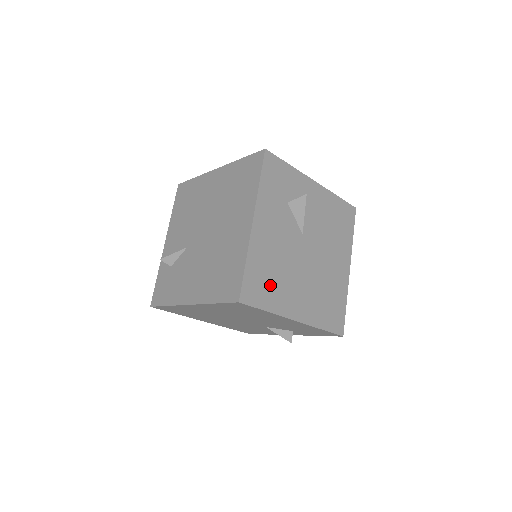
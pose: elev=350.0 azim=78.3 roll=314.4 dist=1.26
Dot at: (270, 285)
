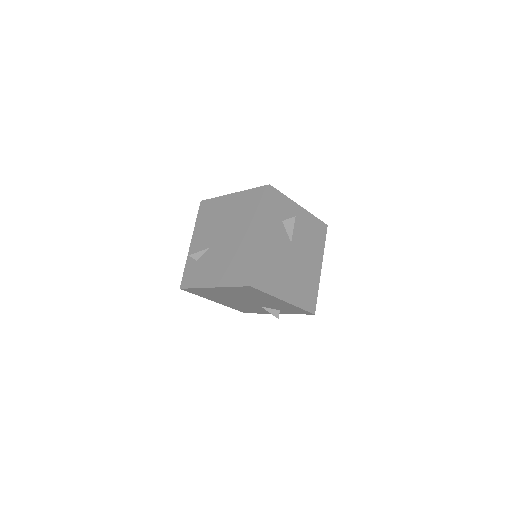
Dot at: (269, 276)
